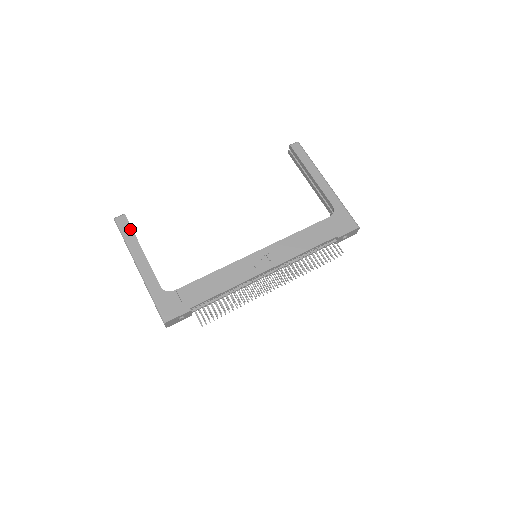
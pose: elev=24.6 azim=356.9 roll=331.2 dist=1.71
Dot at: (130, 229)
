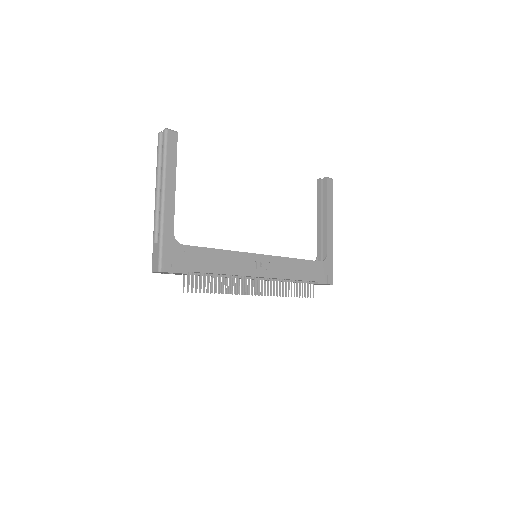
Dot at: (175, 152)
